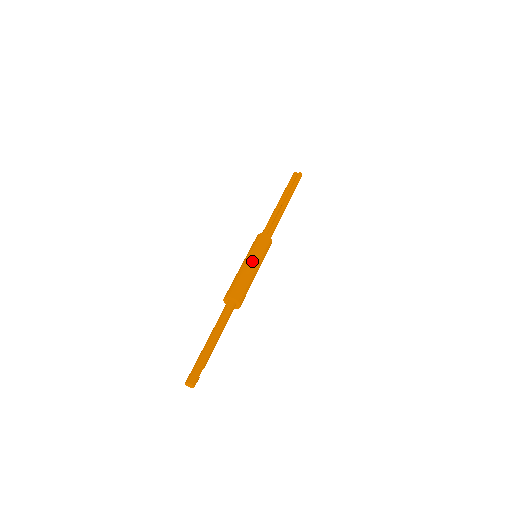
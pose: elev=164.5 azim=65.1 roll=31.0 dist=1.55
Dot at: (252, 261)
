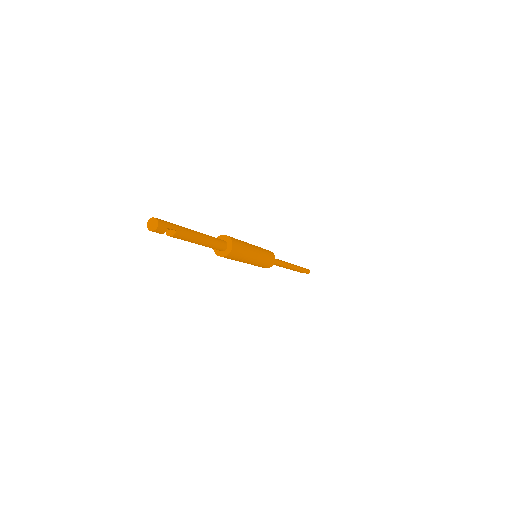
Dot at: (254, 245)
